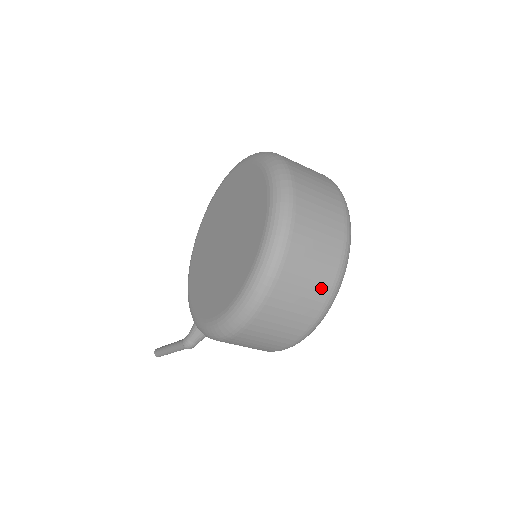
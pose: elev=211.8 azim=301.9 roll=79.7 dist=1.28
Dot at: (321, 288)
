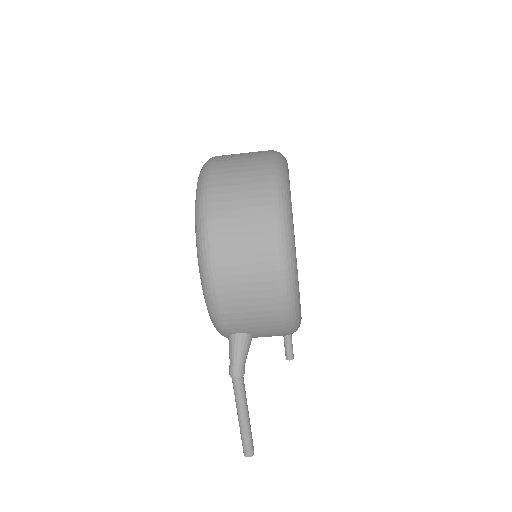
Dot at: (258, 180)
